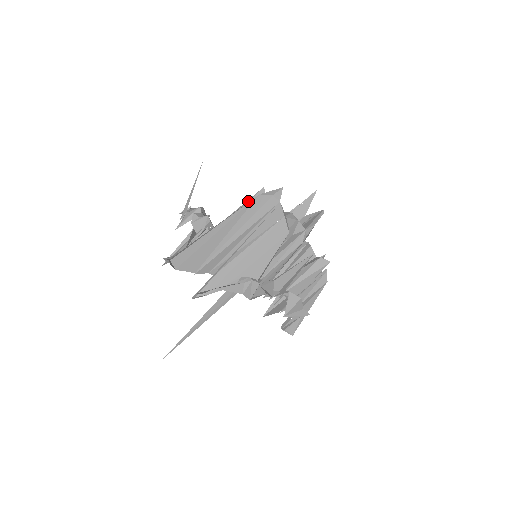
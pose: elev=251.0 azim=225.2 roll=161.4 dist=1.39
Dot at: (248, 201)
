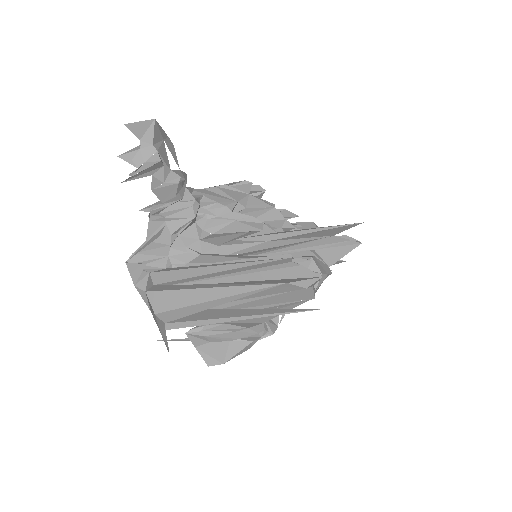
Dot at: (264, 263)
